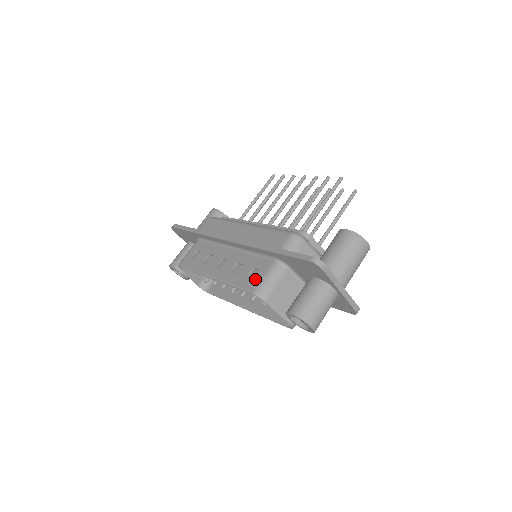
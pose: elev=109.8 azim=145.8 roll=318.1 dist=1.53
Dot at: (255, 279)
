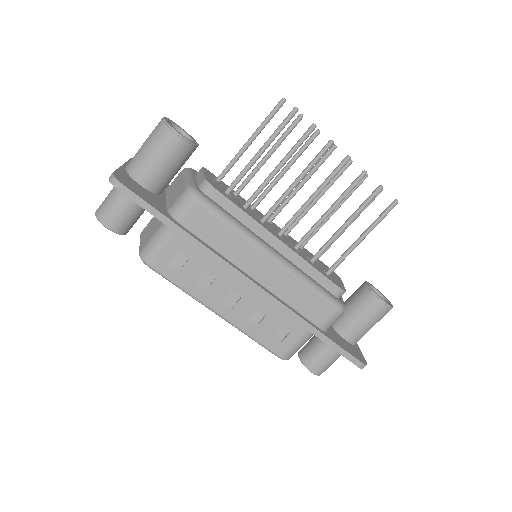
Dot at: (284, 344)
